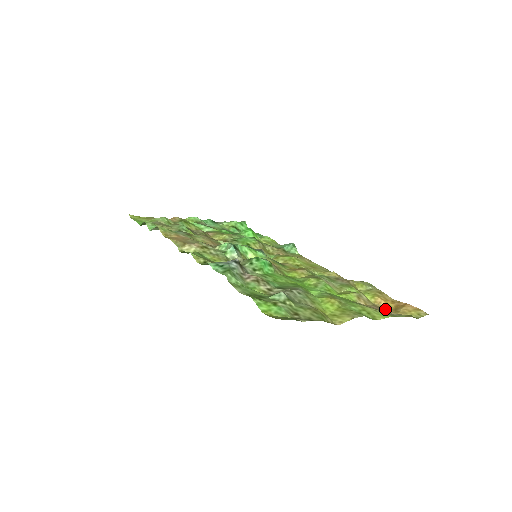
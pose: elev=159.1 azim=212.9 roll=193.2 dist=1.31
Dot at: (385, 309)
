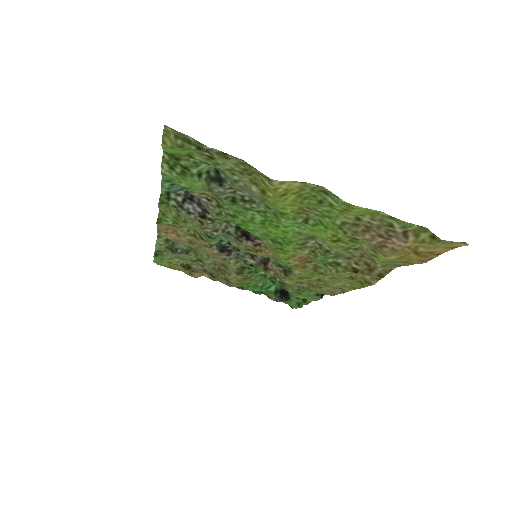
Dot at: (398, 250)
